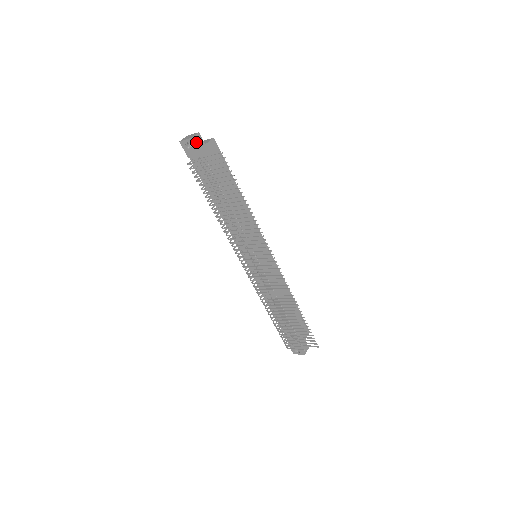
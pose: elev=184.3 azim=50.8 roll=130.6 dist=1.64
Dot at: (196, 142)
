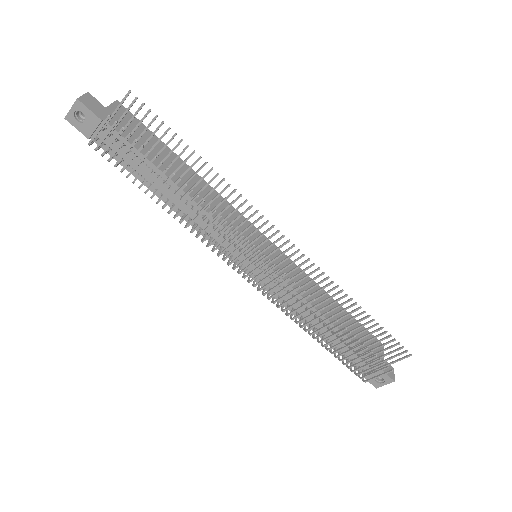
Dot at: (88, 105)
